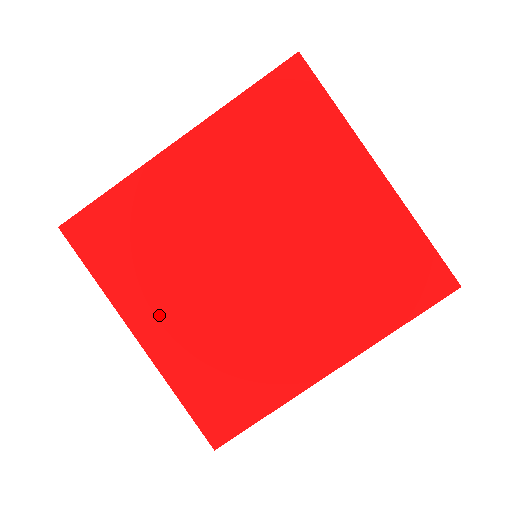
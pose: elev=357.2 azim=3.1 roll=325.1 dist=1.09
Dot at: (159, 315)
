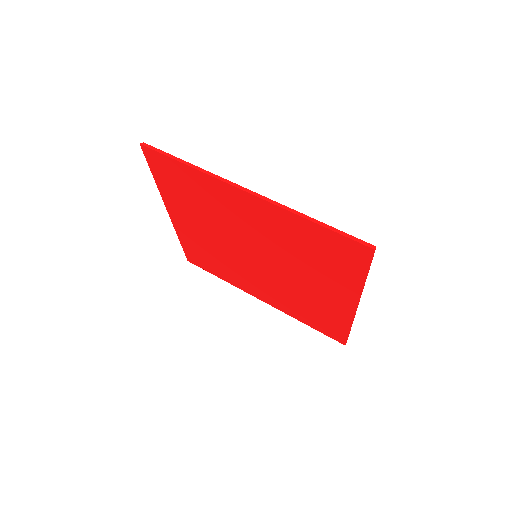
Dot at: (186, 220)
